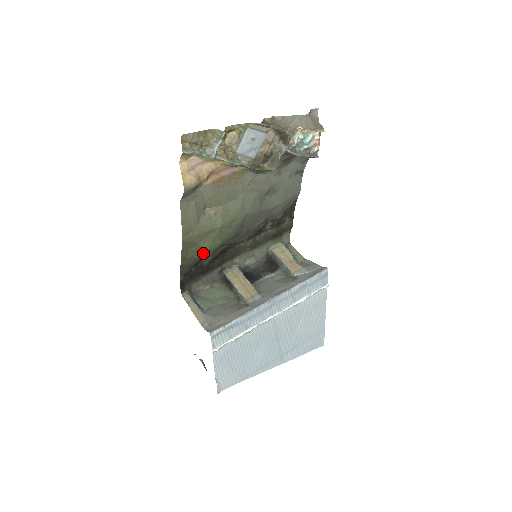
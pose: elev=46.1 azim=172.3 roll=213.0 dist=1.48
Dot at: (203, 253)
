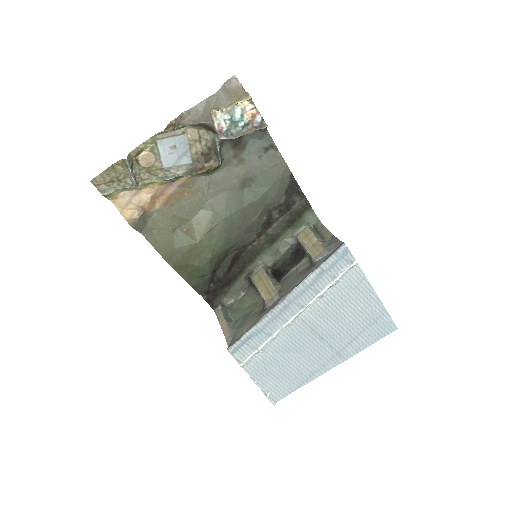
Dot at: (200, 271)
